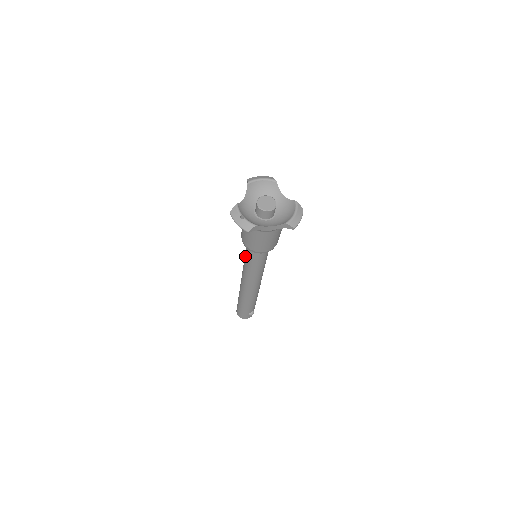
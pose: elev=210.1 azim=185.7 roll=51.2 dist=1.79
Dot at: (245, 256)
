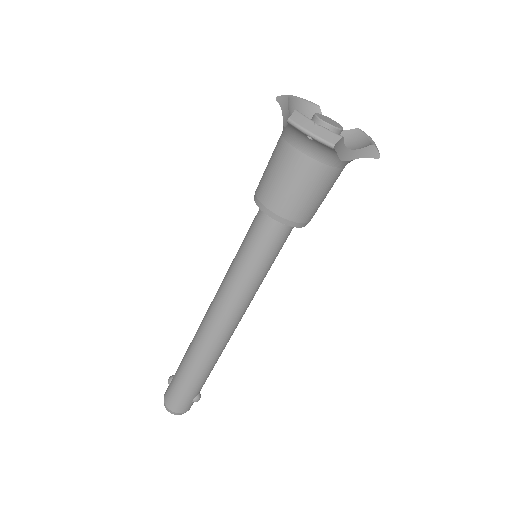
Dot at: (243, 254)
